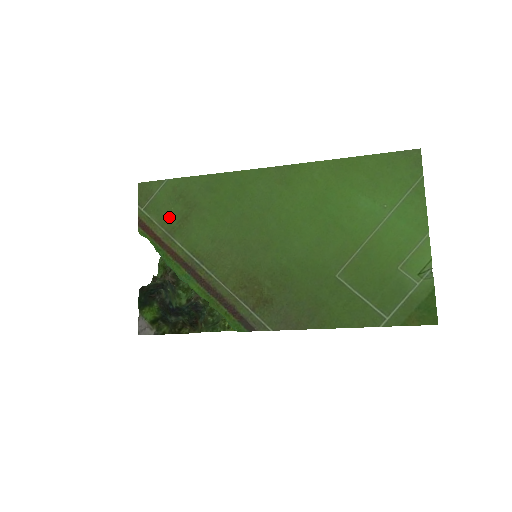
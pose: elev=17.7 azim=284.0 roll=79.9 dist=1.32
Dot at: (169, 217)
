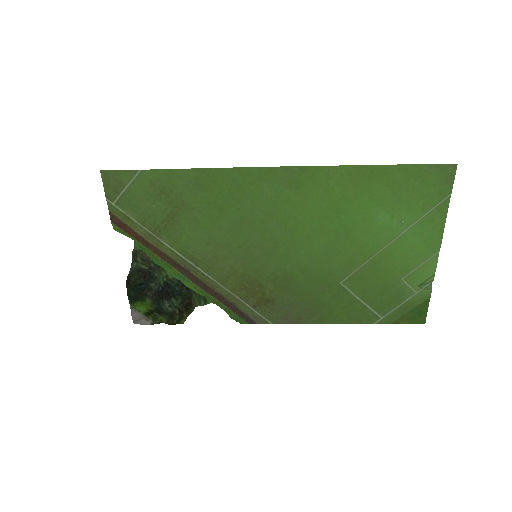
Dot at: (150, 215)
